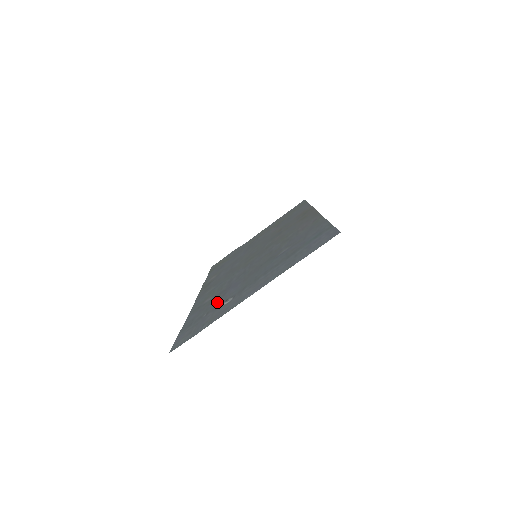
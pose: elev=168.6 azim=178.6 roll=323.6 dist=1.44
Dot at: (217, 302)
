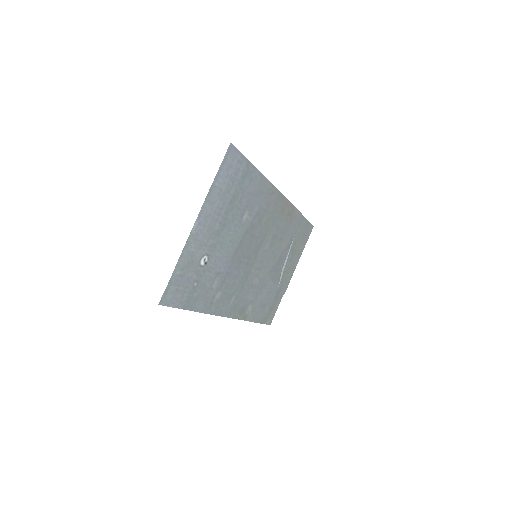
Dot at: (208, 276)
